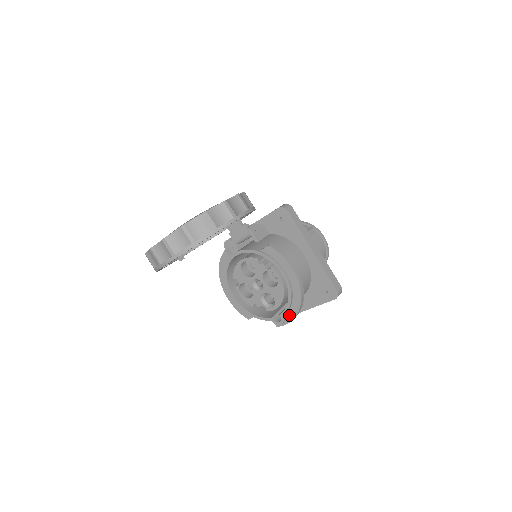
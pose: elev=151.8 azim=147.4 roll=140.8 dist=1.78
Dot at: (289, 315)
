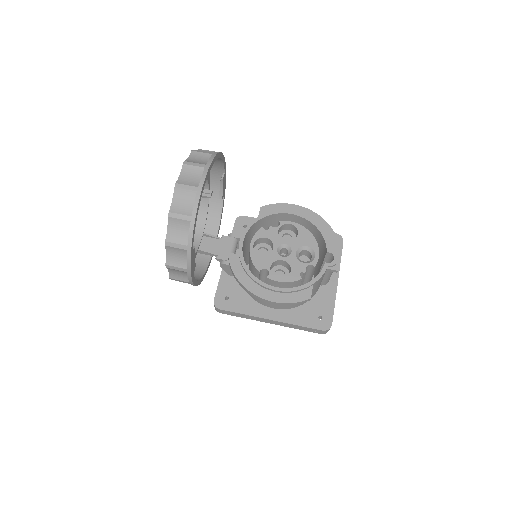
Dot at: (333, 245)
